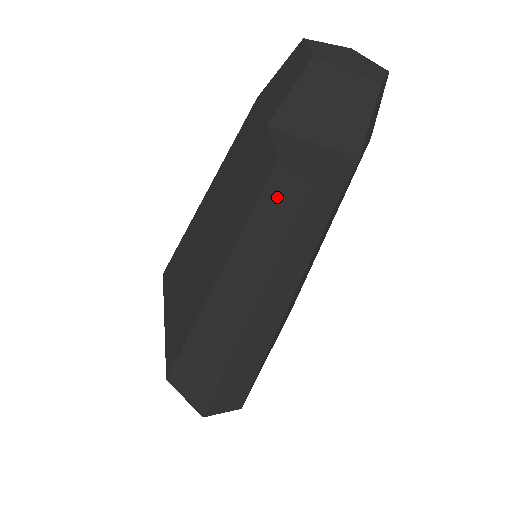
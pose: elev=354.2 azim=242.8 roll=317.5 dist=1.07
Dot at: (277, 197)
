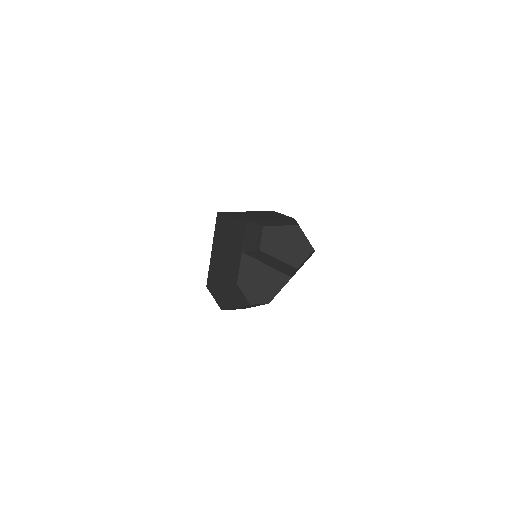
Dot at: (238, 292)
